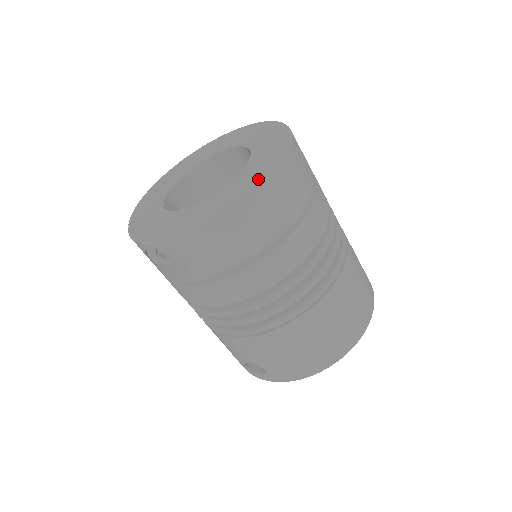
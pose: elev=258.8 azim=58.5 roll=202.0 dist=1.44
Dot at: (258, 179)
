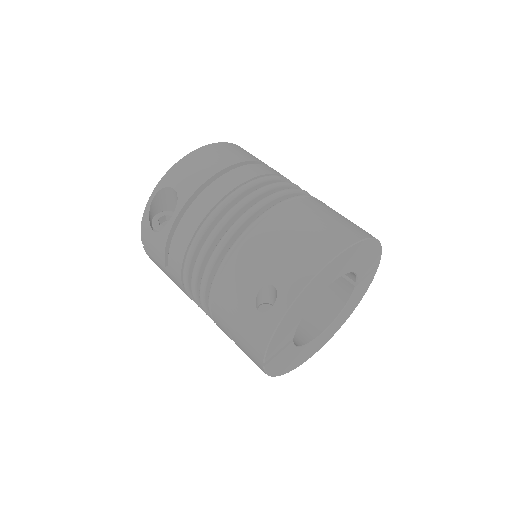
Dot at: occluded
